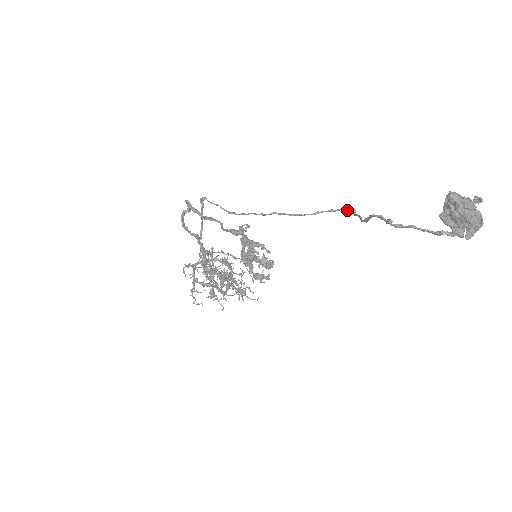
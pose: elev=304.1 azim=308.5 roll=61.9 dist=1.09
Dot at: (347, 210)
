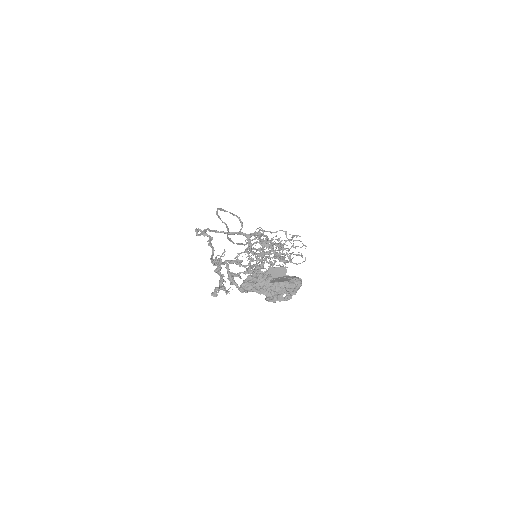
Dot at: occluded
